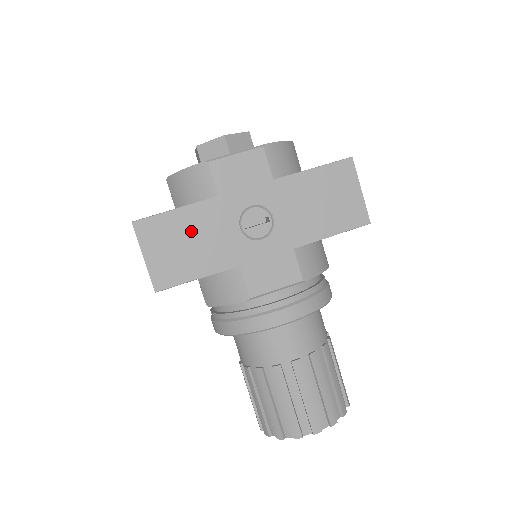
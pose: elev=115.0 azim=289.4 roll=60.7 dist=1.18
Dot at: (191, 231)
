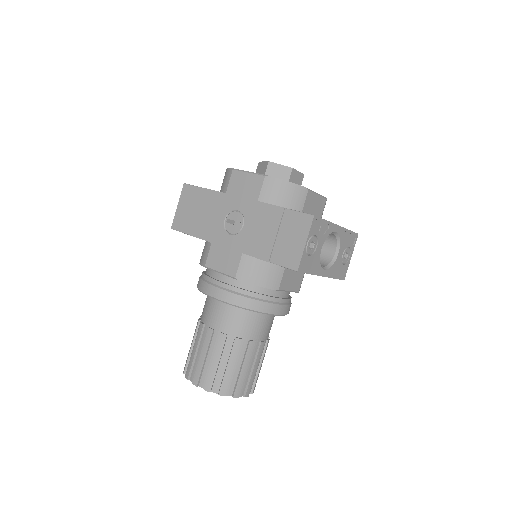
Dot at: (203, 205)
